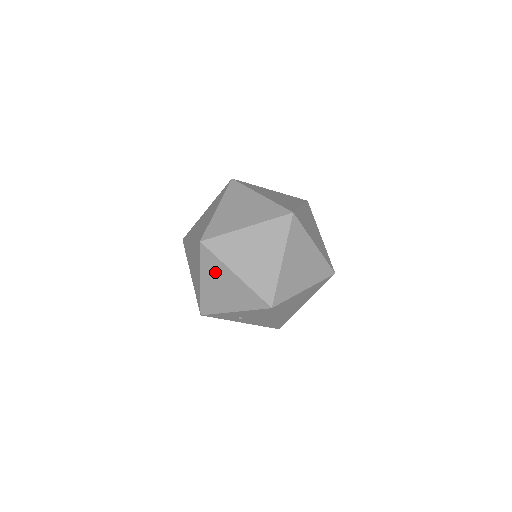
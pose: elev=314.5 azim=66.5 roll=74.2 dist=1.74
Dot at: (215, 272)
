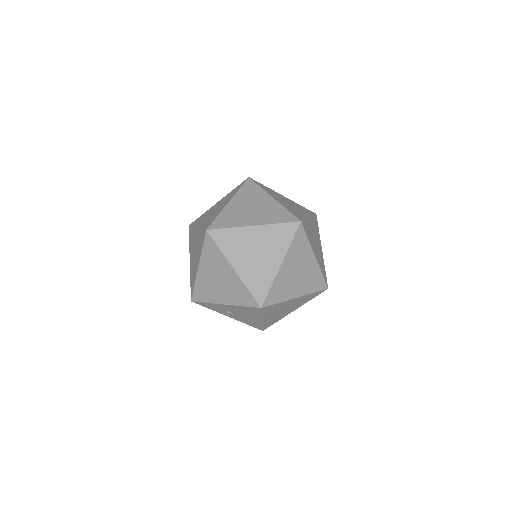
Dot at: (214, 262)
